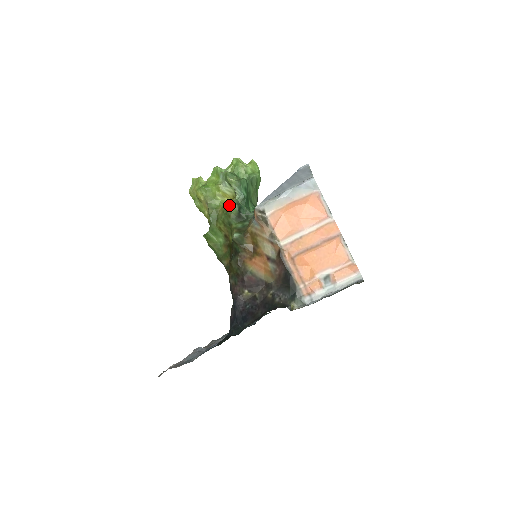
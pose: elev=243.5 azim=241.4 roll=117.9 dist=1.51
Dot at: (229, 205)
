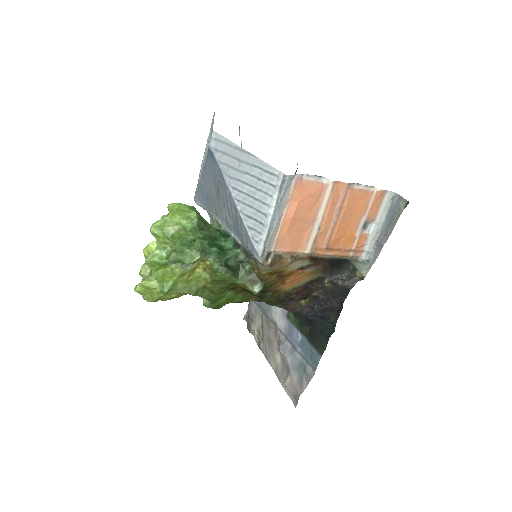
Dot at: (214, 275)
